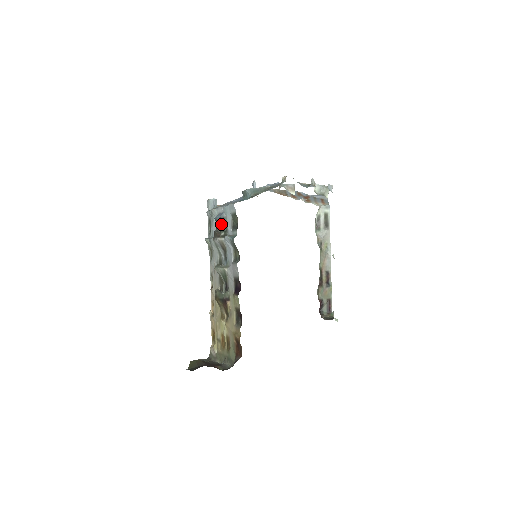
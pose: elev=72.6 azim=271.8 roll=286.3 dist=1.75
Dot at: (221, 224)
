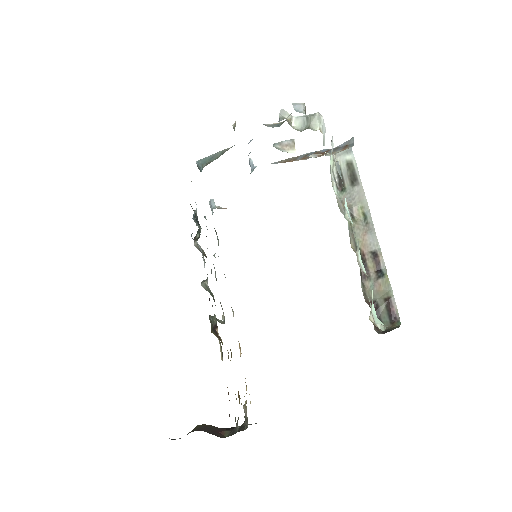
Dot at: (199, 224)
